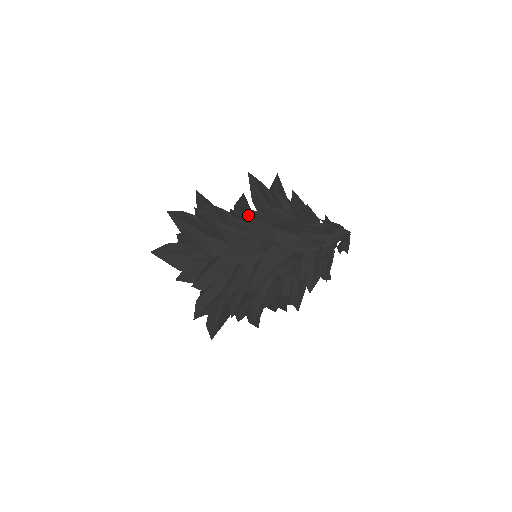
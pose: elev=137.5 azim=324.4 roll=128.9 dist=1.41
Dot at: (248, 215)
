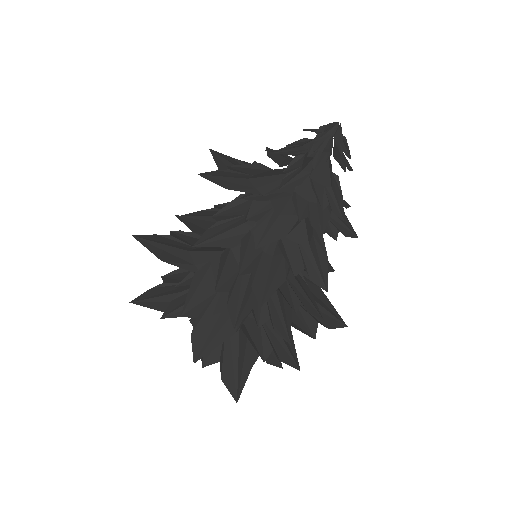
Dot at: (211, 174)
